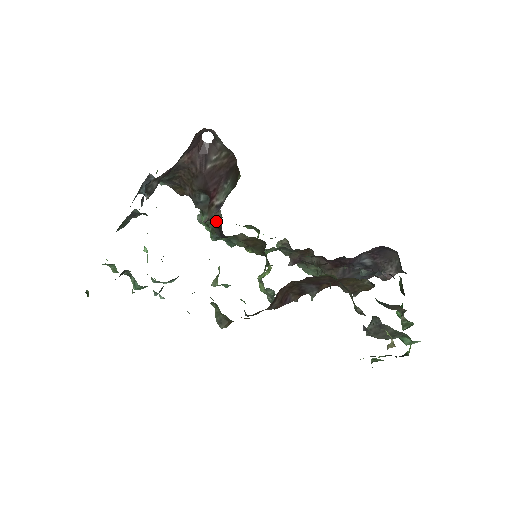
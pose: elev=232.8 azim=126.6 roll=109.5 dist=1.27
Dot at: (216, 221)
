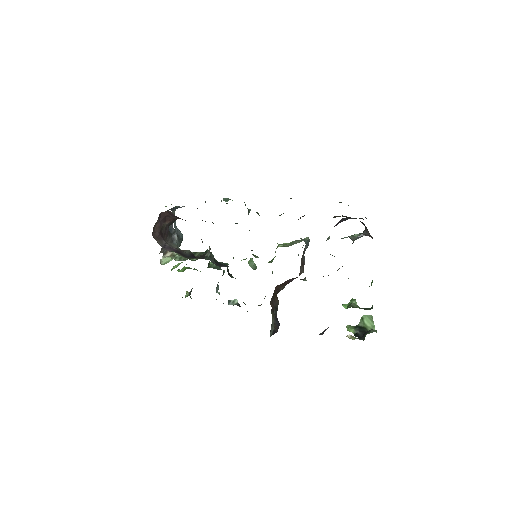
Dot at: occluded
